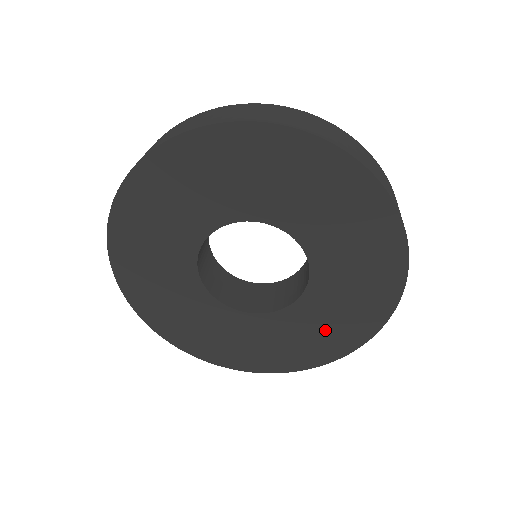
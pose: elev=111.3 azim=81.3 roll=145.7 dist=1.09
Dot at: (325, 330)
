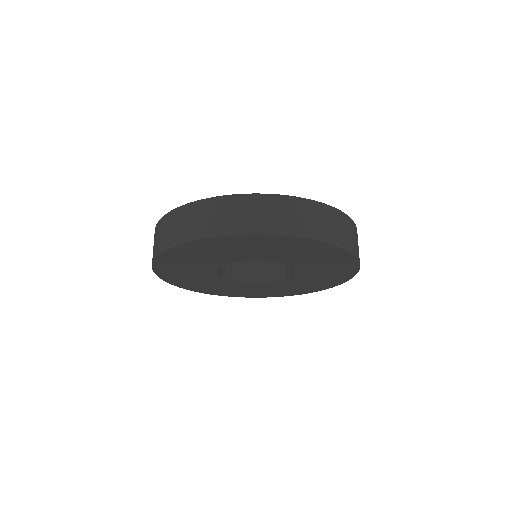
Dot at: (308, 285)
